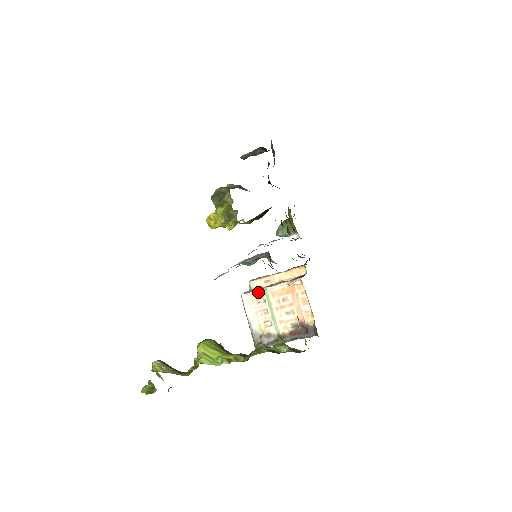
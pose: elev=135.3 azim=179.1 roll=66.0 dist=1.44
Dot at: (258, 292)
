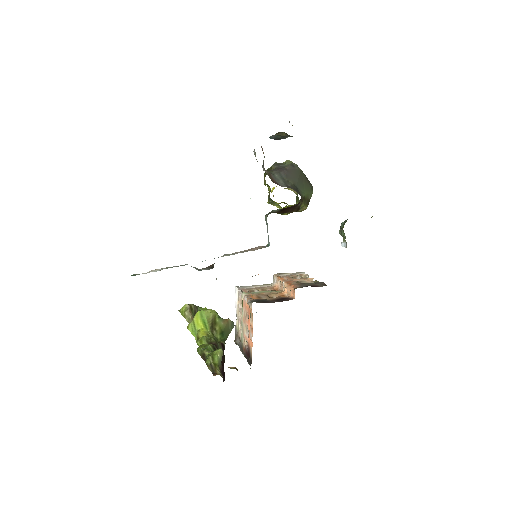
Dot at: (240, 293)
